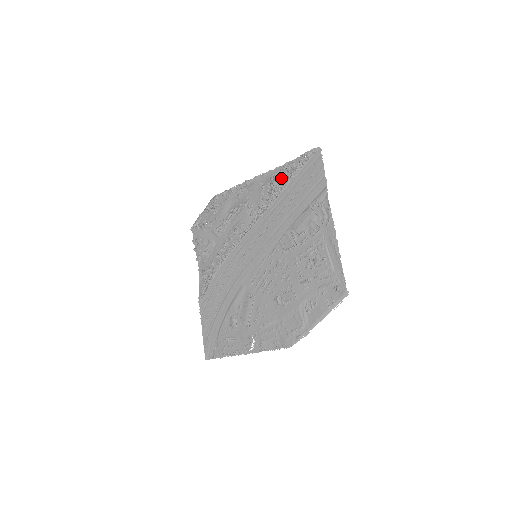
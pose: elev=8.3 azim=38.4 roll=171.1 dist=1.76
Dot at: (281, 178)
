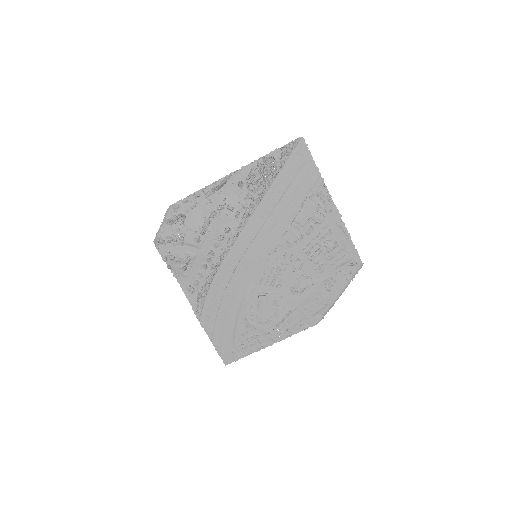
Dot at: (264, 174)
